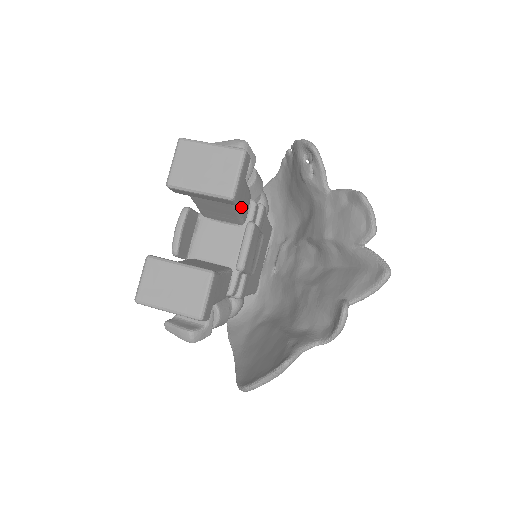
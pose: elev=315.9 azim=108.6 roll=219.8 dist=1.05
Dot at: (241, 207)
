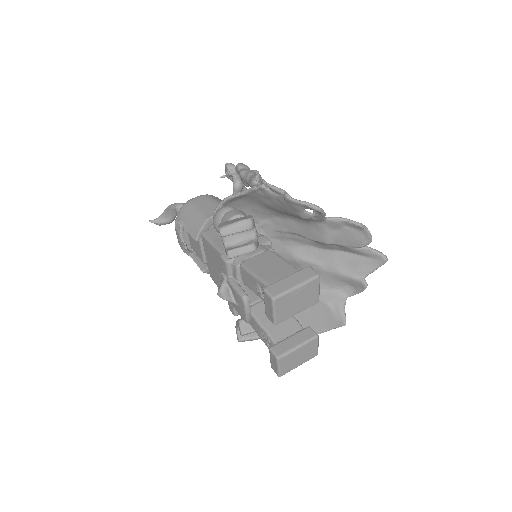
Dot at: occluded
